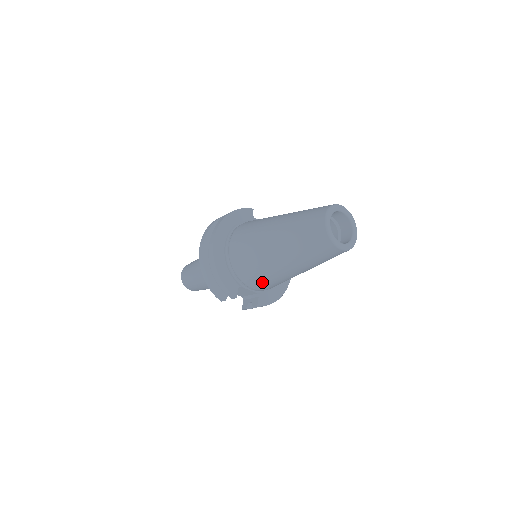
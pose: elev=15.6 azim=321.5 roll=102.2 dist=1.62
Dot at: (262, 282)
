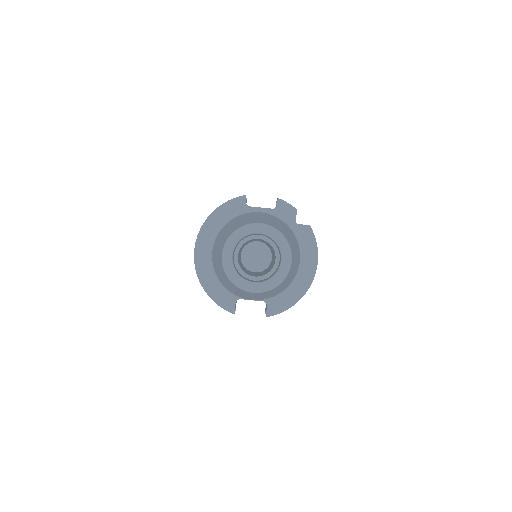
Dot at: occluded
